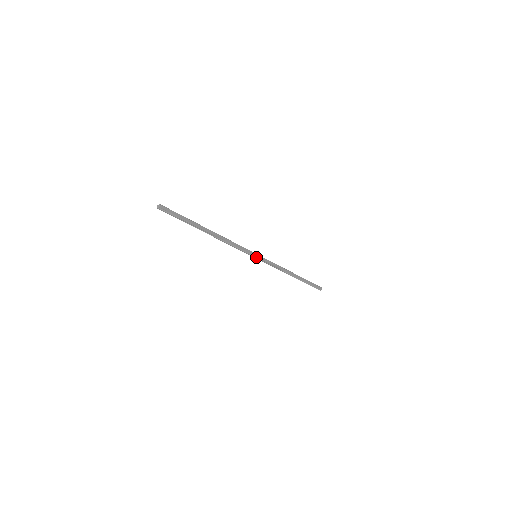
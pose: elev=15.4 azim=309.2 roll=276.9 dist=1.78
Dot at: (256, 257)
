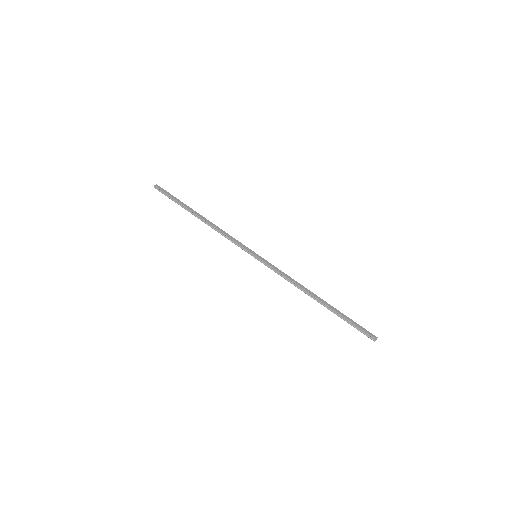
Dot at: (256, 257)
